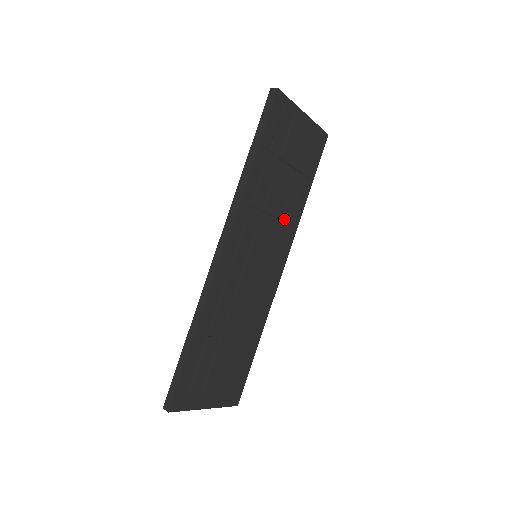
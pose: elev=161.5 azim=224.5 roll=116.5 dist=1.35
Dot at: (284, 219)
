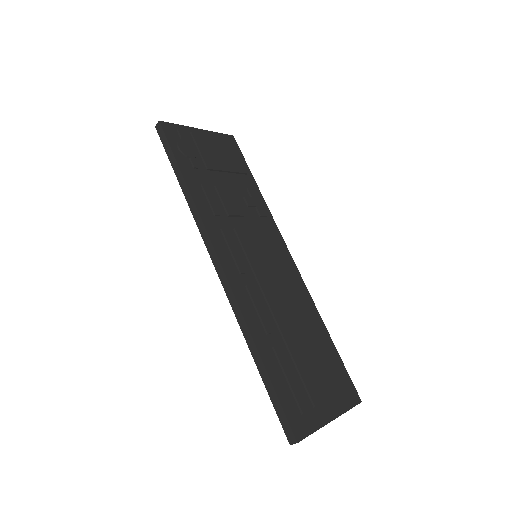
Dot at: (254, 215)
